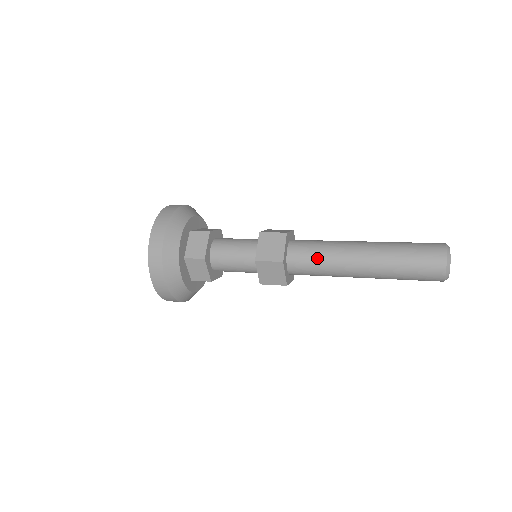
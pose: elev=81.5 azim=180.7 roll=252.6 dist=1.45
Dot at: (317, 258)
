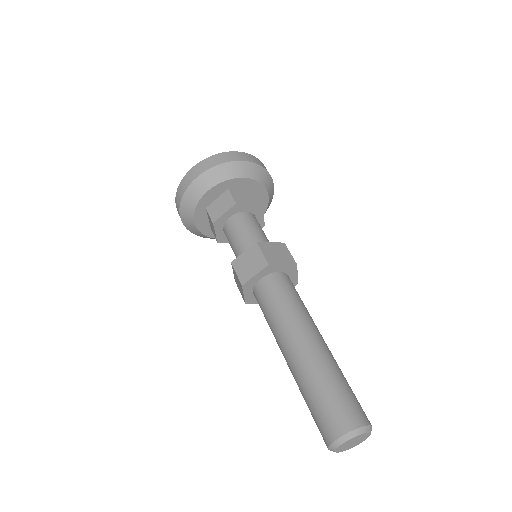
Dot at: (269, 310)
